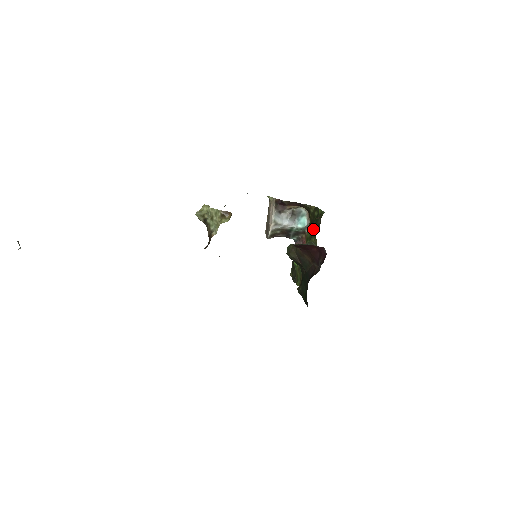
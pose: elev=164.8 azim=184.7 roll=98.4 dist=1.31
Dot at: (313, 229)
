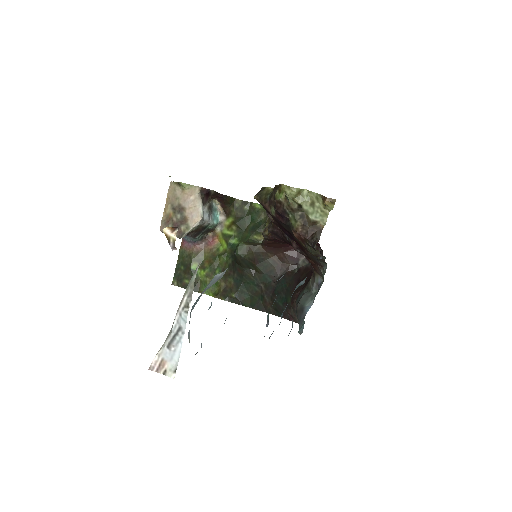
Dot at: (246, 226)
